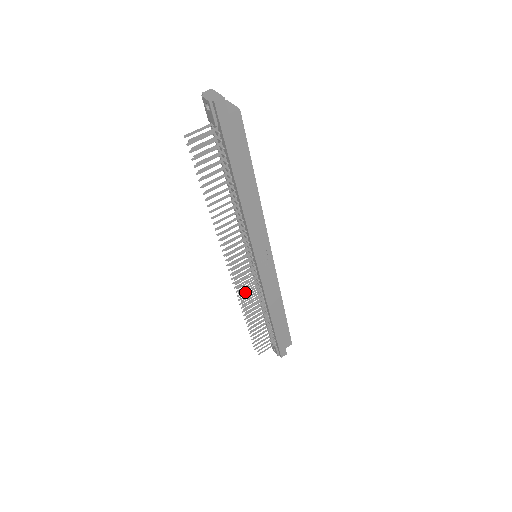
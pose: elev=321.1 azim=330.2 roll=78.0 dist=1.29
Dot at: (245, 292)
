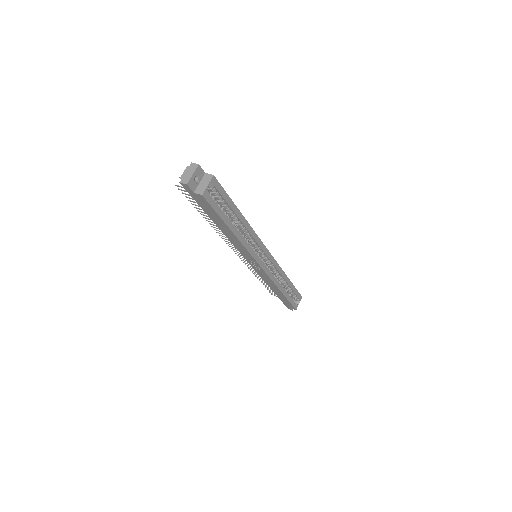
Dot at: occluded
